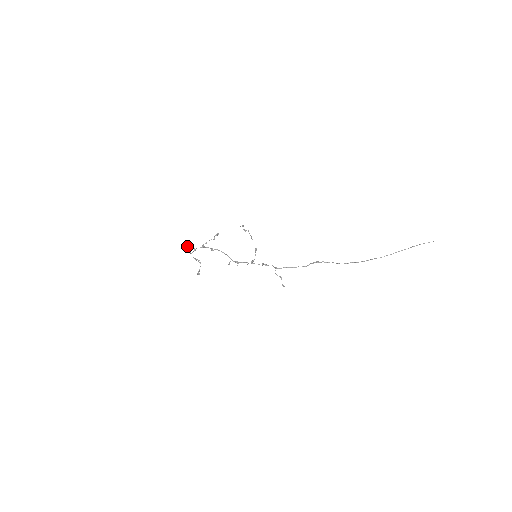
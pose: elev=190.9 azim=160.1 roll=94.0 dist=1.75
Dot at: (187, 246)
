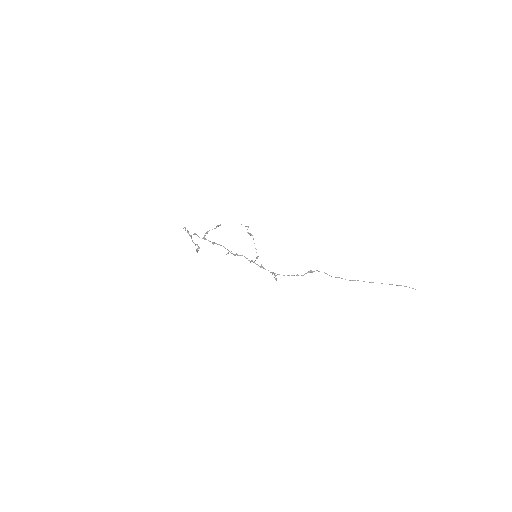
Dot at: occluded
